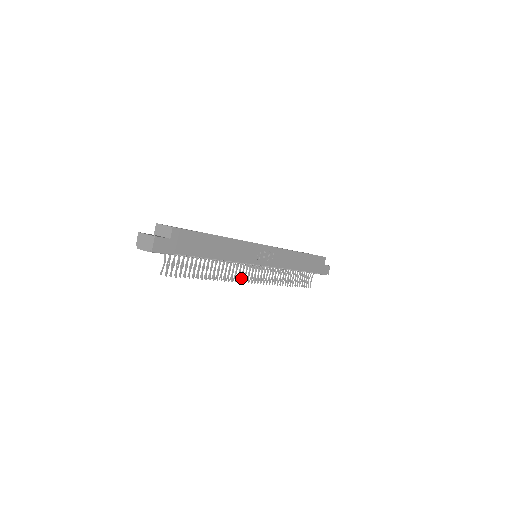
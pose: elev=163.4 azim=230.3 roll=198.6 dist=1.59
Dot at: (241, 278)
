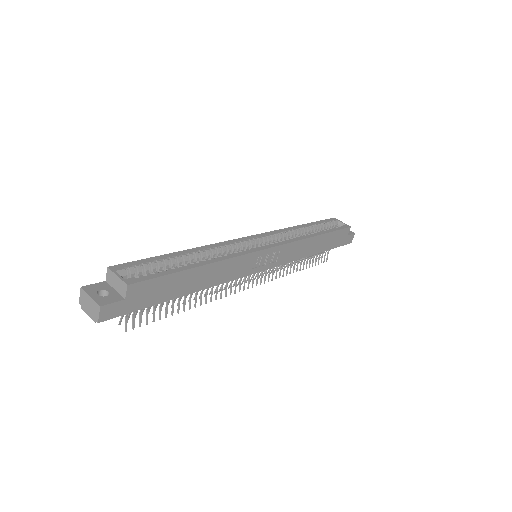
Dot at: occluded
